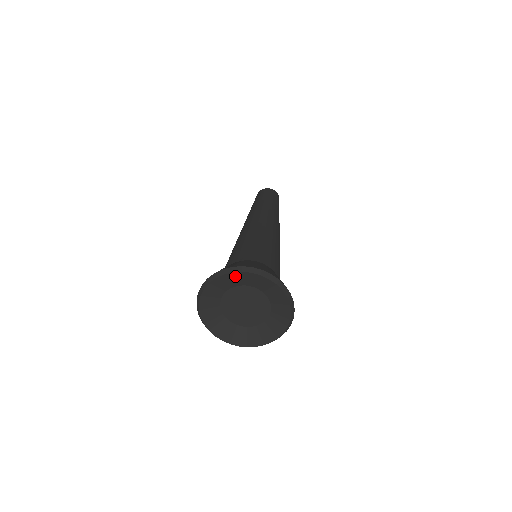
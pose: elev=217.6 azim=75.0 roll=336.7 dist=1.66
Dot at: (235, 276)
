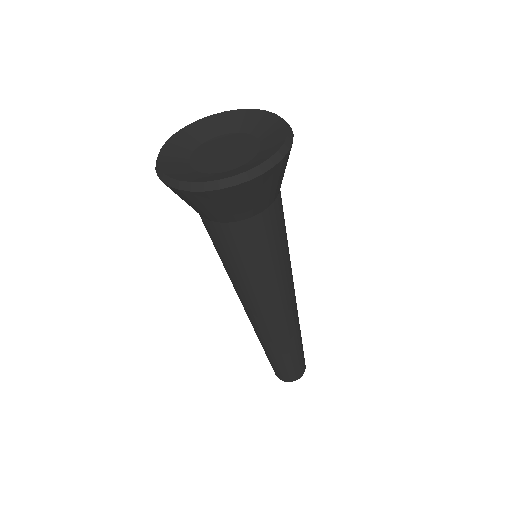
Dot at: (216, 120)
